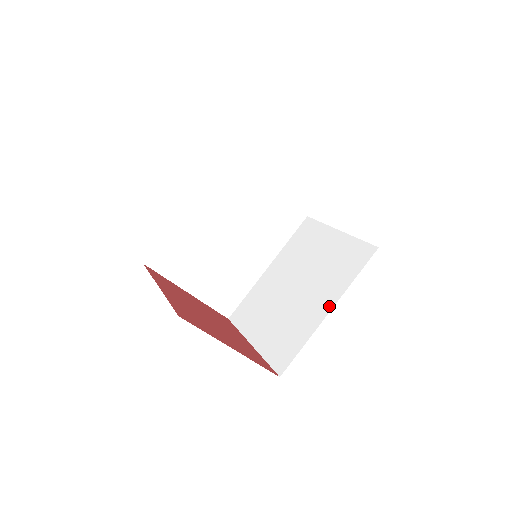
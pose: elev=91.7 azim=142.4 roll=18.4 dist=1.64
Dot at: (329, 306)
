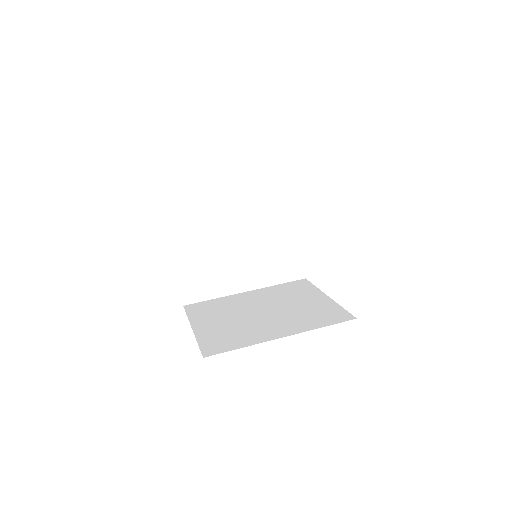
Dot at: (286, 333)
